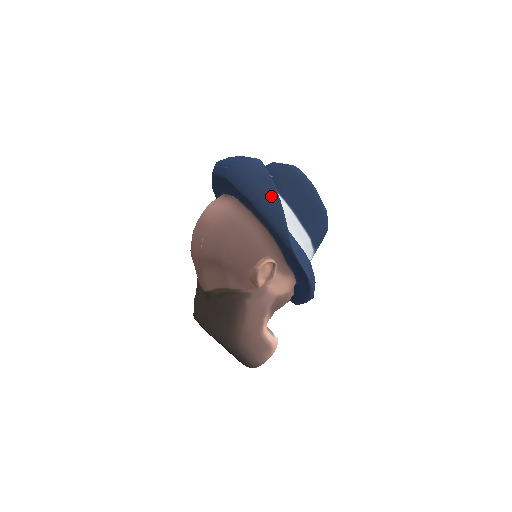
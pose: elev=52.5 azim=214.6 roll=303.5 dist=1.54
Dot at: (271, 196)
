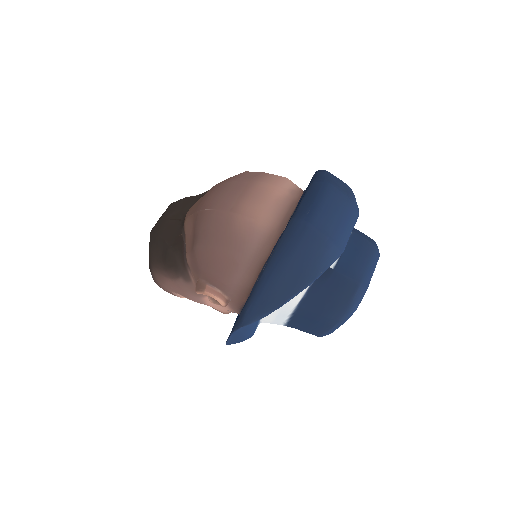
Dot at: (280, 295)
